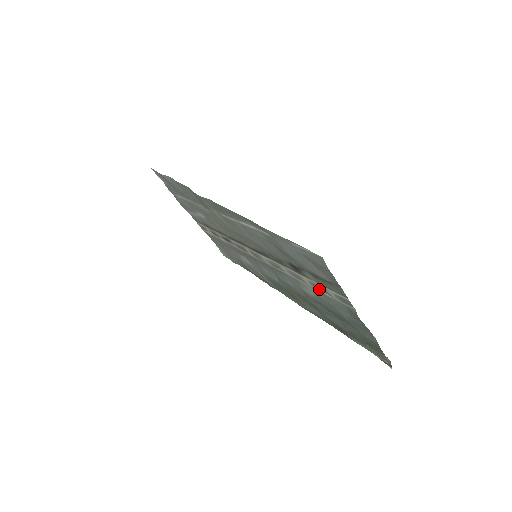
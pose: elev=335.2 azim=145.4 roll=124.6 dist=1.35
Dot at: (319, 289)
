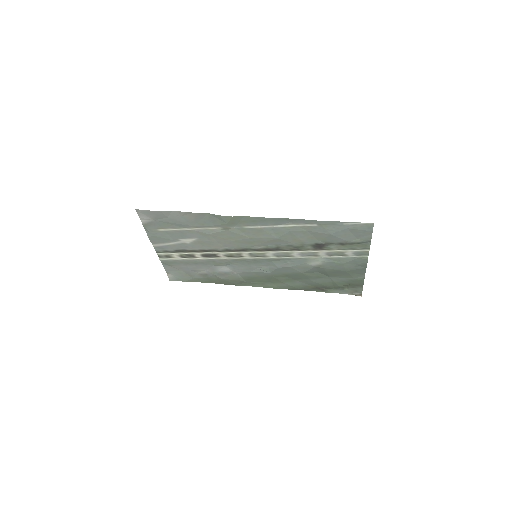
Dot at: (334, 256)
